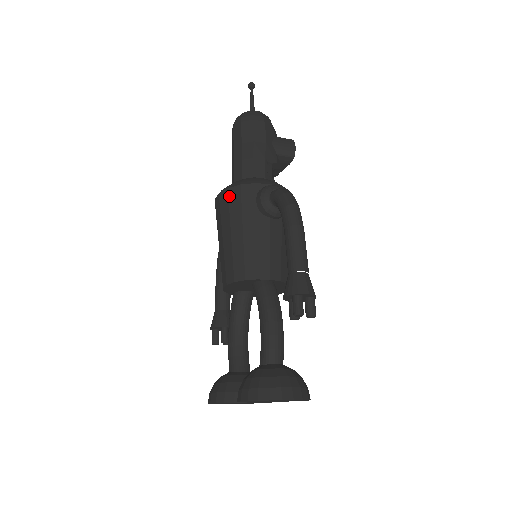
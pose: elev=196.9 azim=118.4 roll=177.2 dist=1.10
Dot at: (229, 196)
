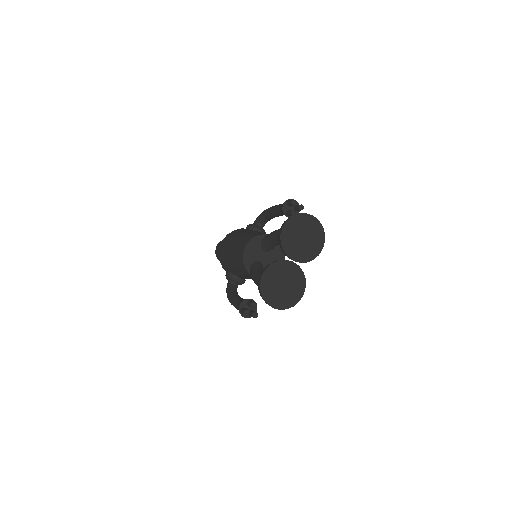
Dot at: (229, 235)
